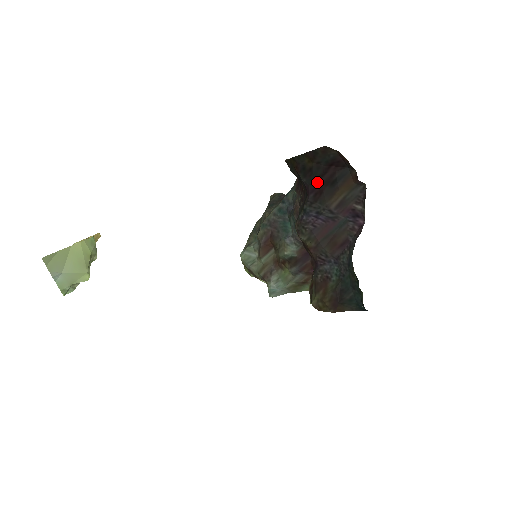
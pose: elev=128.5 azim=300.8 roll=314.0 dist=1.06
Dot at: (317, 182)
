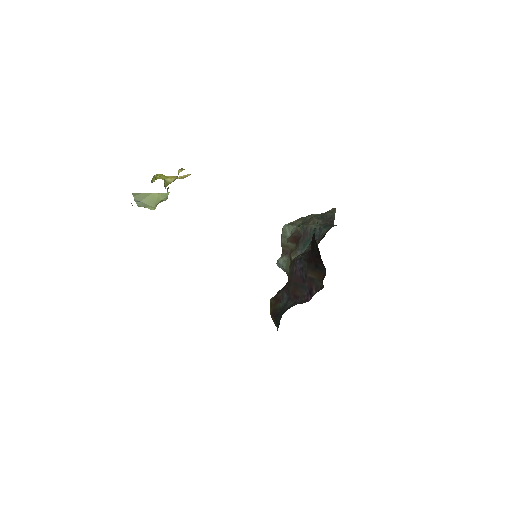
Dot at: (313, 255)
